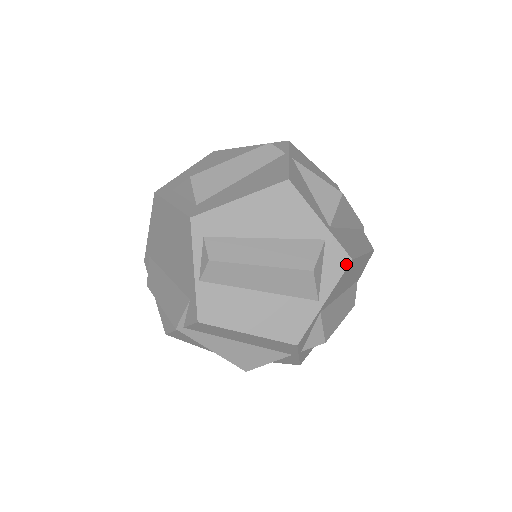
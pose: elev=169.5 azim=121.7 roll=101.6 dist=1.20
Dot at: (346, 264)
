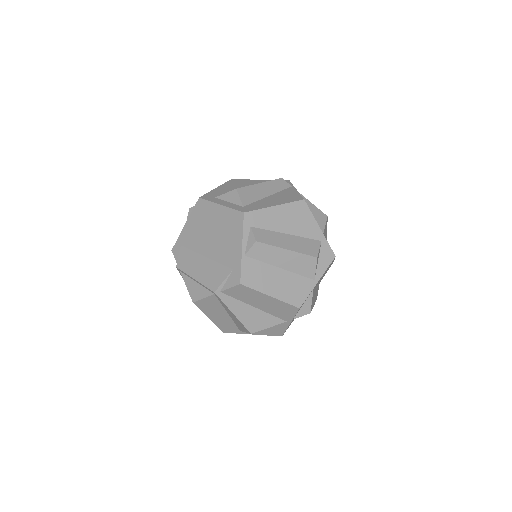
Dot at: (332, 259)
